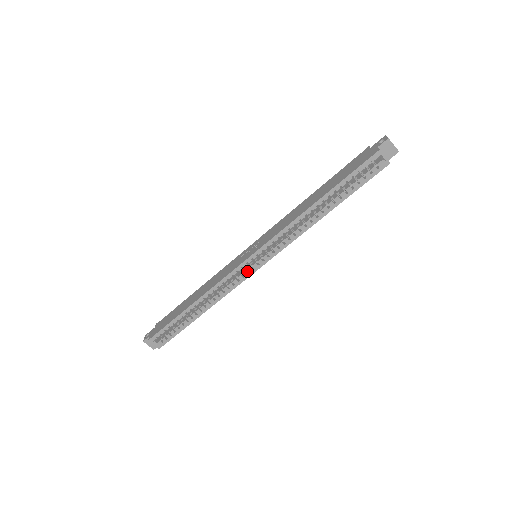
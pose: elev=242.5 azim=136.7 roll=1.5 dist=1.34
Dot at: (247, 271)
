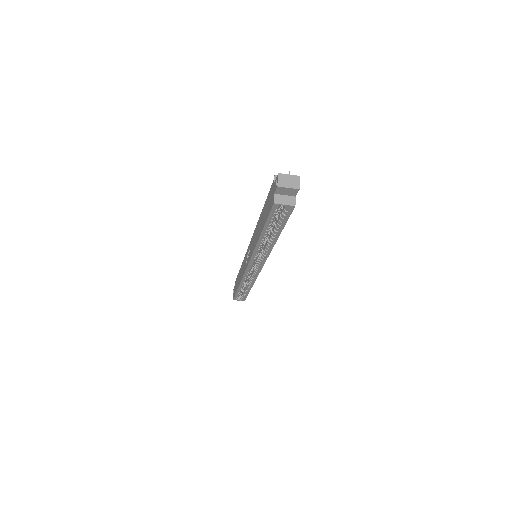
Dot at: occluded
